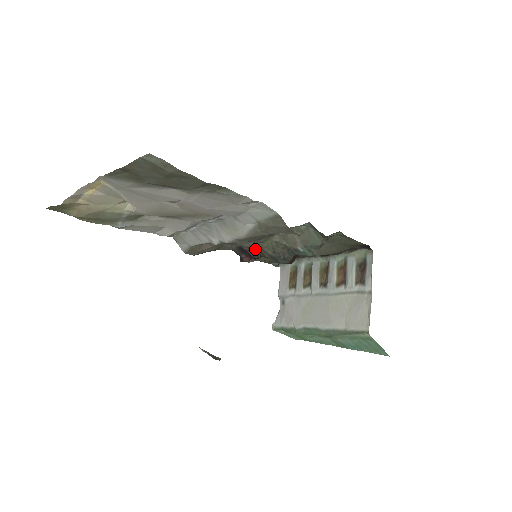
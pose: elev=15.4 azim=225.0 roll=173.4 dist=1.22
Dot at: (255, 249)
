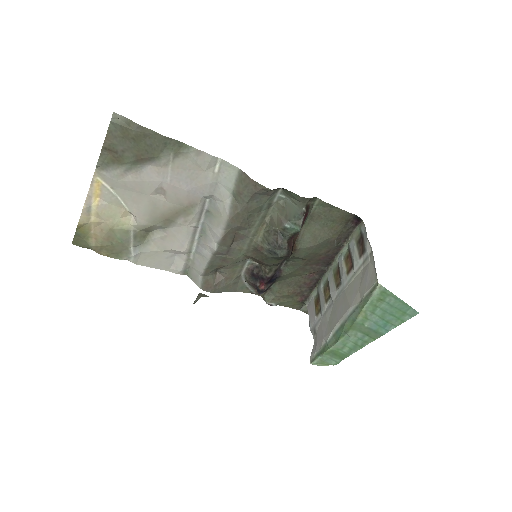
Dot at: (254, 251)
